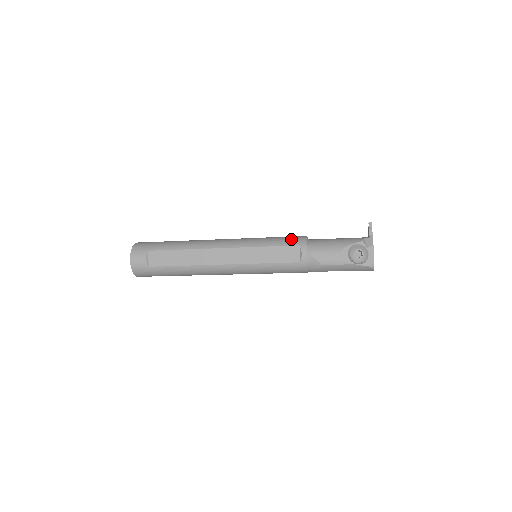
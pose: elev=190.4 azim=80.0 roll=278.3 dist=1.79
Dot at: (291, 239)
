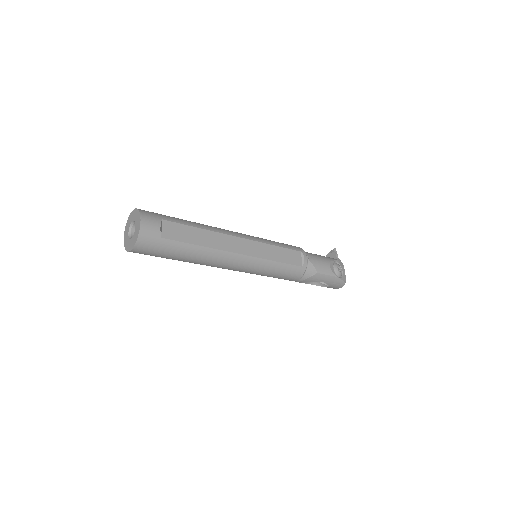
Dot at: (291, 245)
